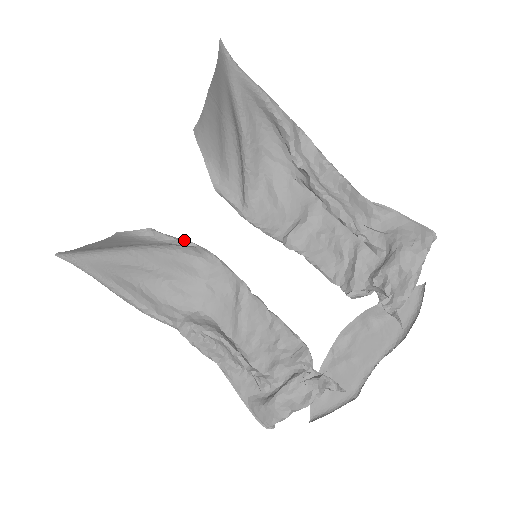
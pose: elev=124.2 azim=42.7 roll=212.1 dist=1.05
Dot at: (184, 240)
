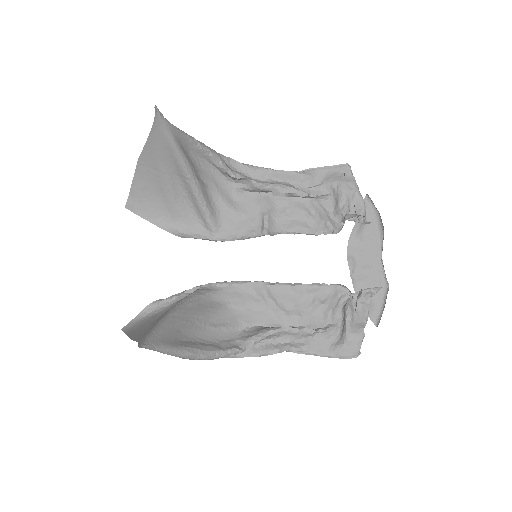
Dot at: (186, 291)
